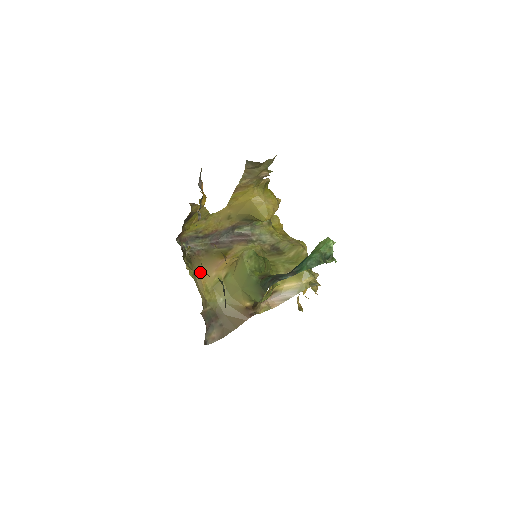
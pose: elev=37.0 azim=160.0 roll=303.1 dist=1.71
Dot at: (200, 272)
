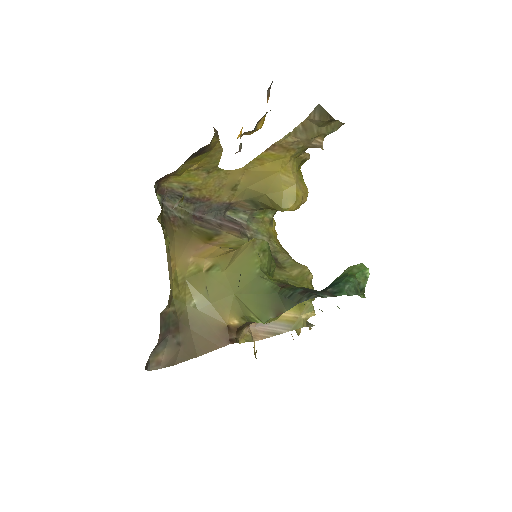
Dot at: (171, 249)
